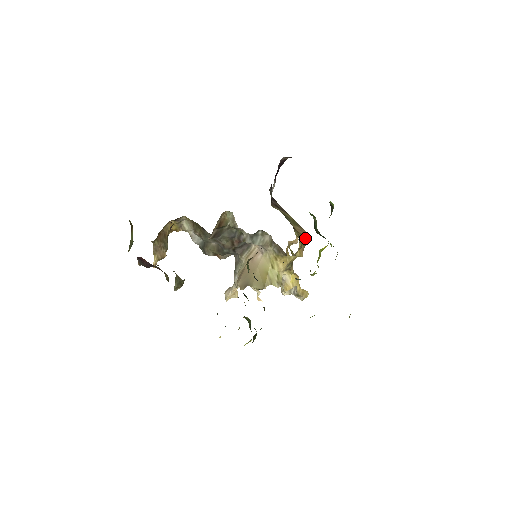
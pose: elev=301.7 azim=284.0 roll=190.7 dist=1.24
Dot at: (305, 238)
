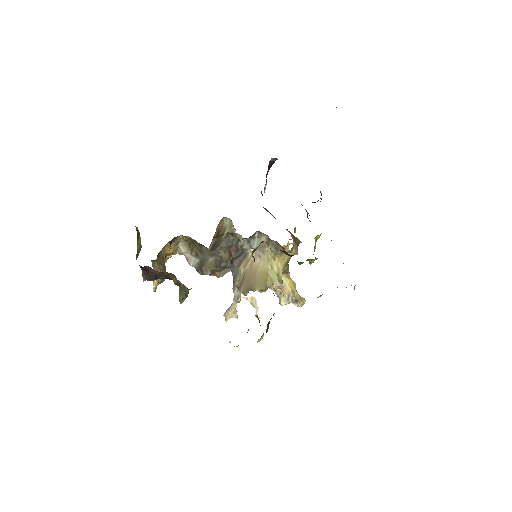
Dot at: (297, 240)
